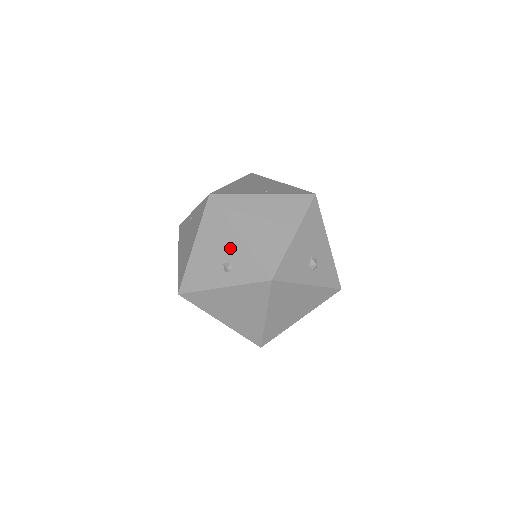
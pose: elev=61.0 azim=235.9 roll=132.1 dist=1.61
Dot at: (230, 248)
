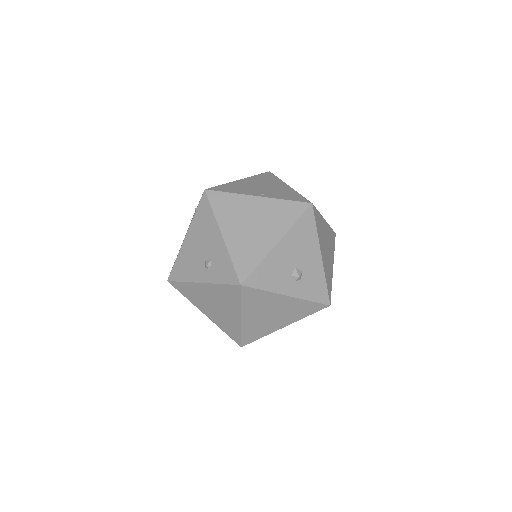
Dot at: (213, 246)
